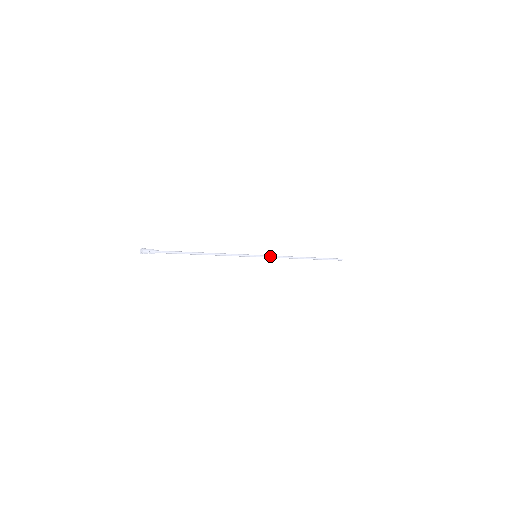
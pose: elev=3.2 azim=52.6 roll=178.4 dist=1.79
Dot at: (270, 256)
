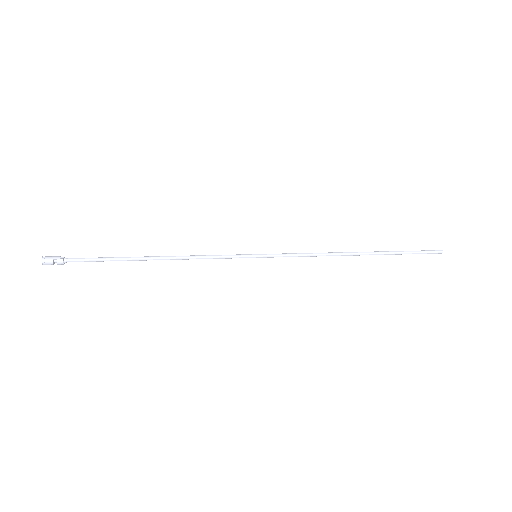
Dot at: (284, 254)
